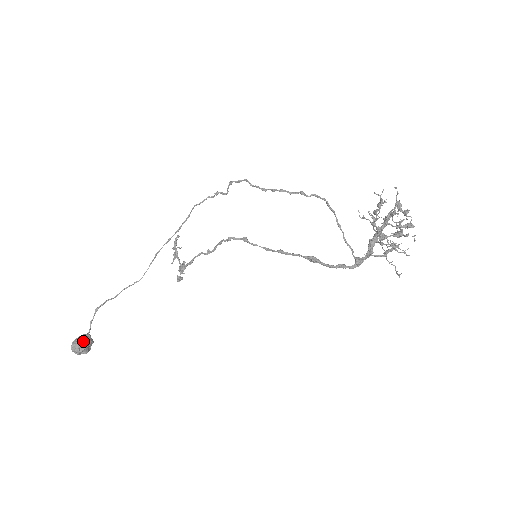
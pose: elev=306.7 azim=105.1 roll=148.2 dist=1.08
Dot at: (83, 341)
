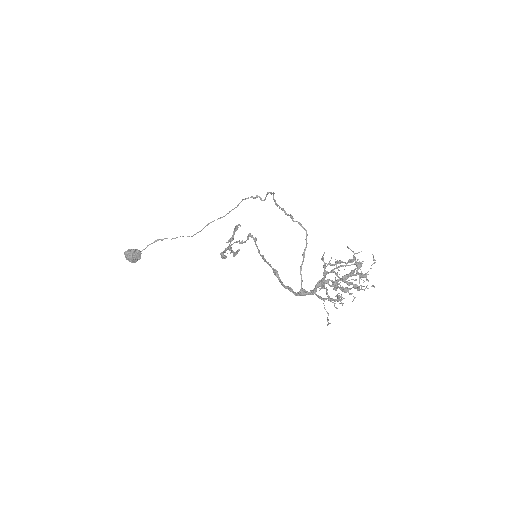
Dot at: (133, 252)
